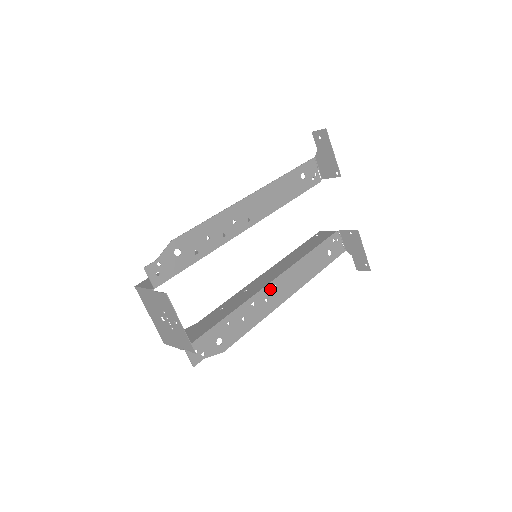
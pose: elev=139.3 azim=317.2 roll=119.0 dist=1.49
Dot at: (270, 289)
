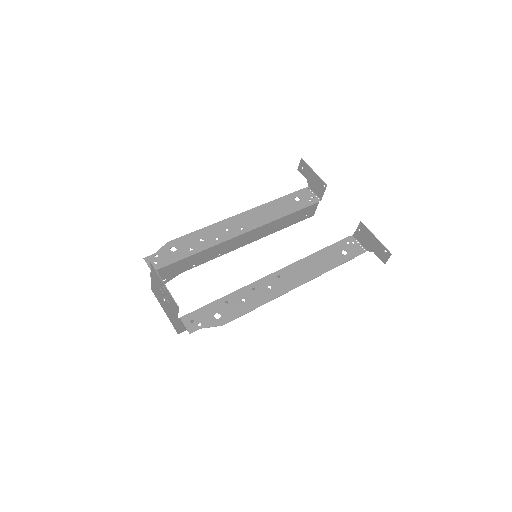
Dot at: (273, 278)
